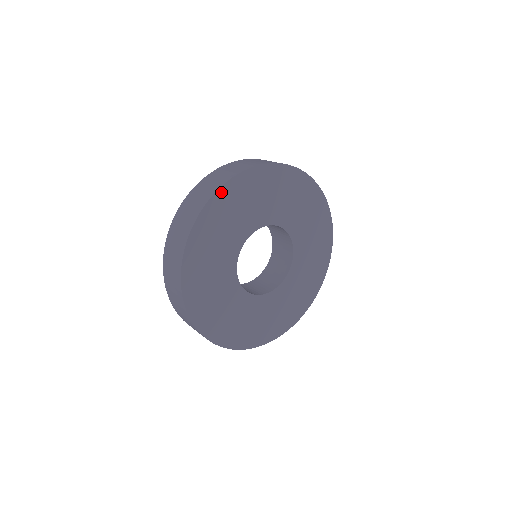
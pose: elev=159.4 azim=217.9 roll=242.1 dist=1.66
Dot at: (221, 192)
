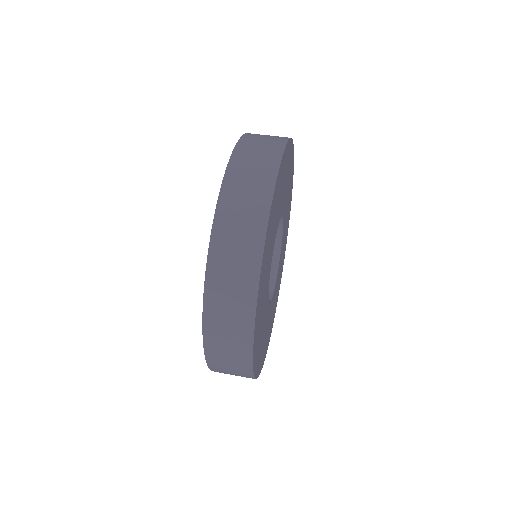
Dot at: (256, 320)
